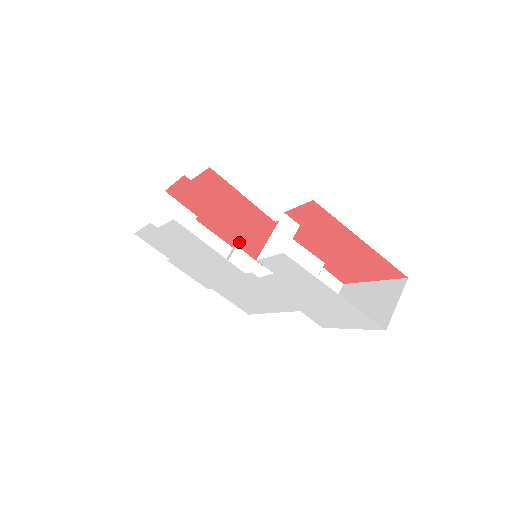
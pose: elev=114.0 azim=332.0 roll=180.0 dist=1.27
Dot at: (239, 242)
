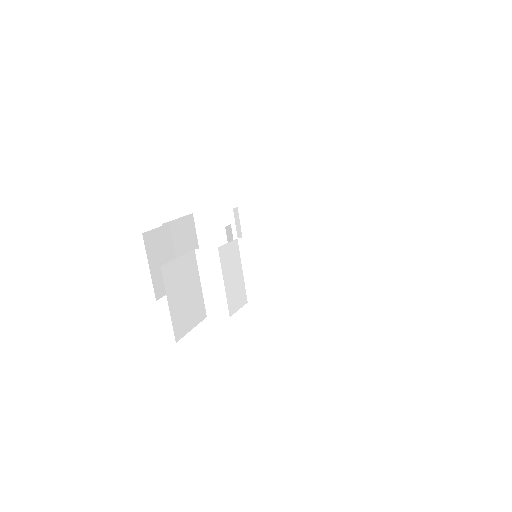
Dot at: occluded
